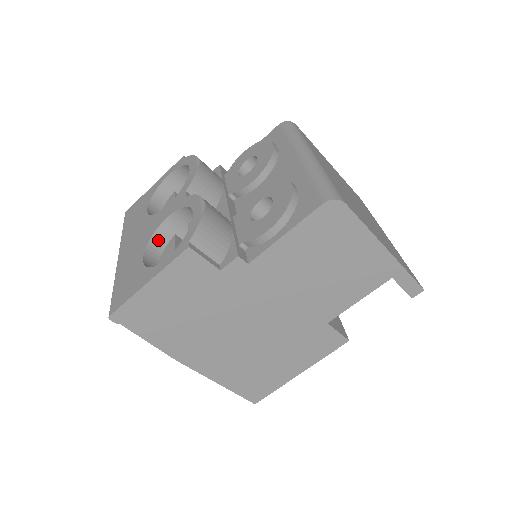
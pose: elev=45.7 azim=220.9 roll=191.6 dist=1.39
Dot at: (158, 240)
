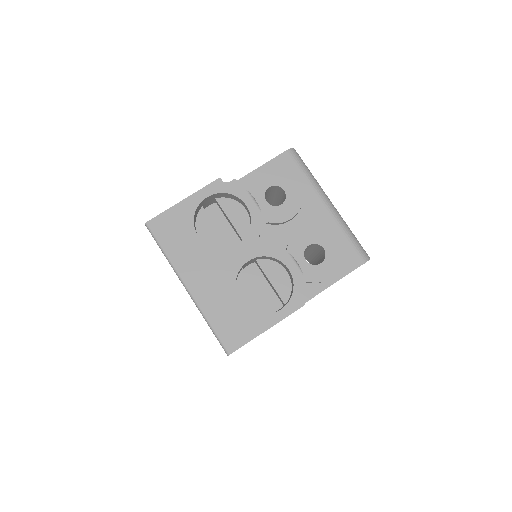
Dot at: (236, 278)
